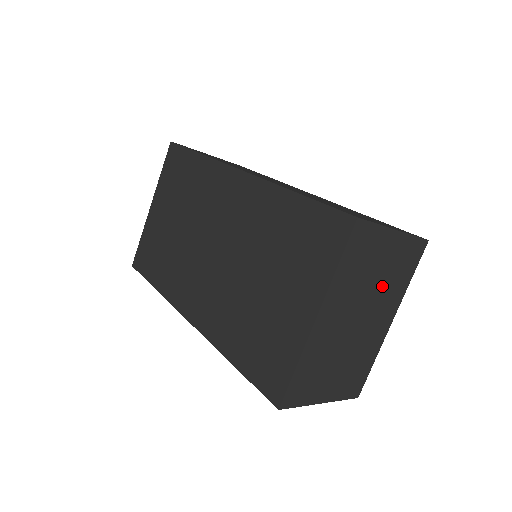
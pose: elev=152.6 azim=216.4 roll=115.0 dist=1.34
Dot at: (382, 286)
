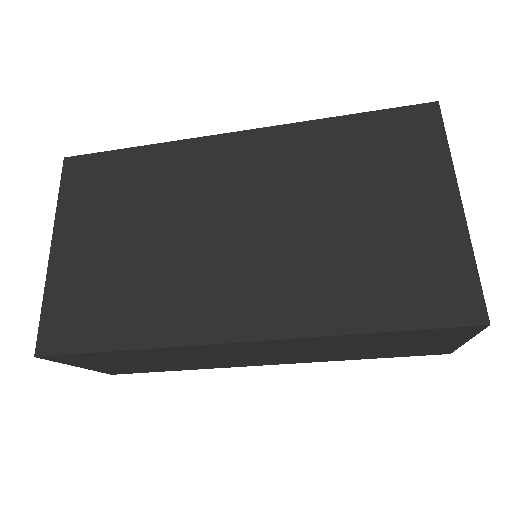
Dot at: occluded
